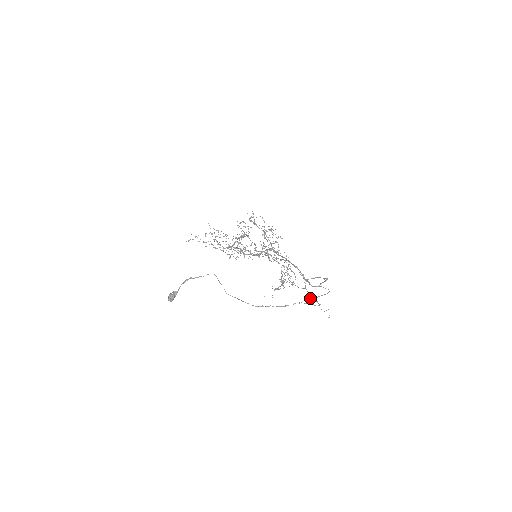
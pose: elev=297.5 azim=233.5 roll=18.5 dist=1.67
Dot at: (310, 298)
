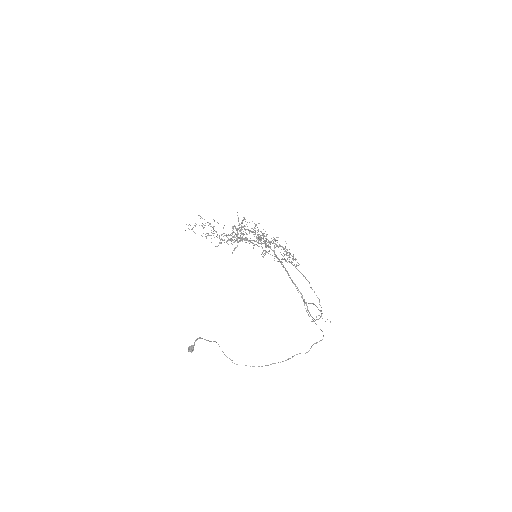
Dot at: occluded
